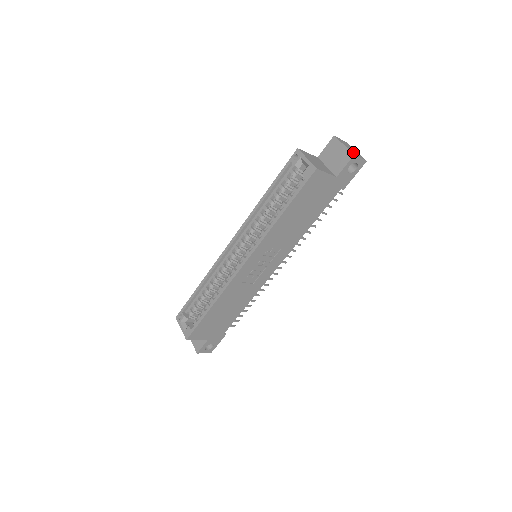
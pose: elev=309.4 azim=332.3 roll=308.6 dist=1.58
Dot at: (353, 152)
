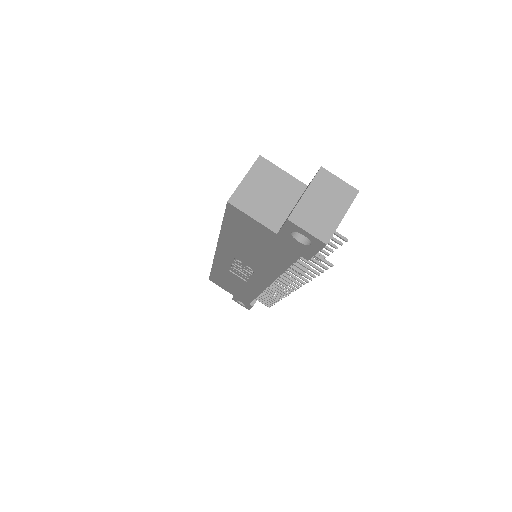
Dot at: (304, 214)
